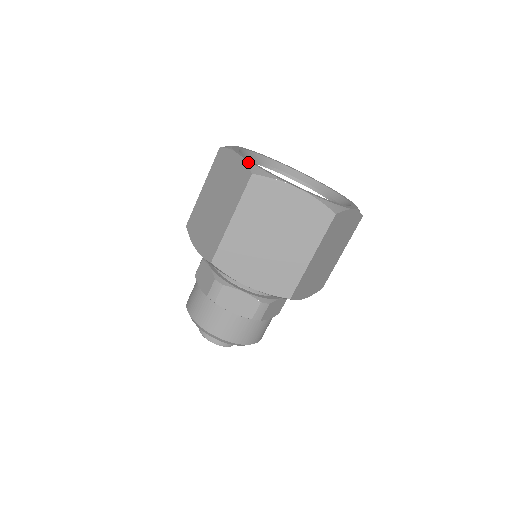
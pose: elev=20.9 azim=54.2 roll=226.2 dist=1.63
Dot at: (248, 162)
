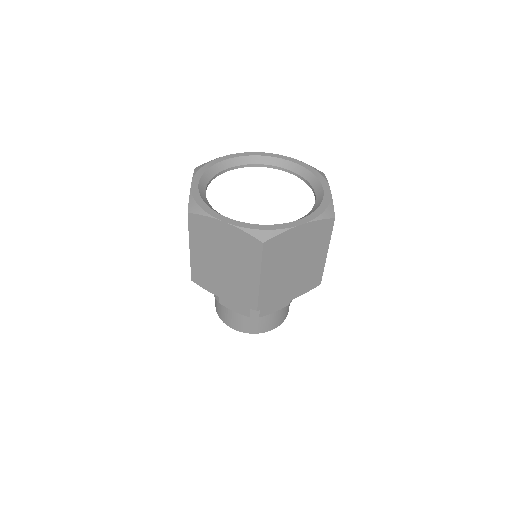
Dot at: (191, 197)
